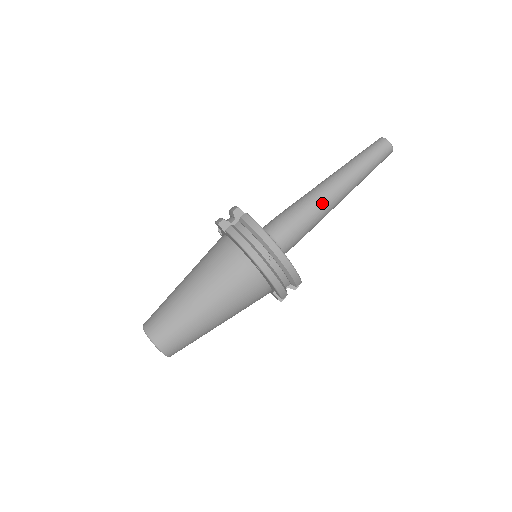
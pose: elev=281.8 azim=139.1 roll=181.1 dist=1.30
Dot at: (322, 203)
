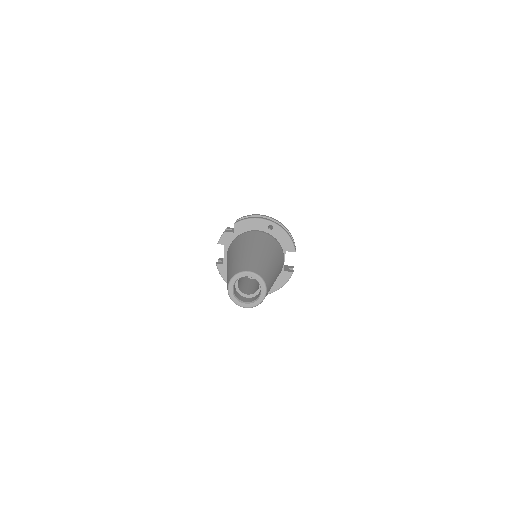
Dot at: occluded
